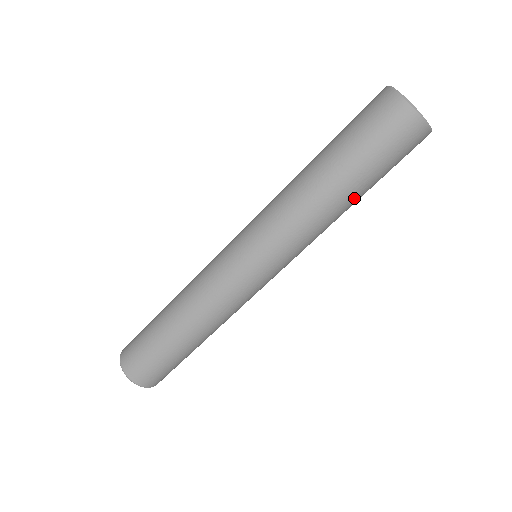
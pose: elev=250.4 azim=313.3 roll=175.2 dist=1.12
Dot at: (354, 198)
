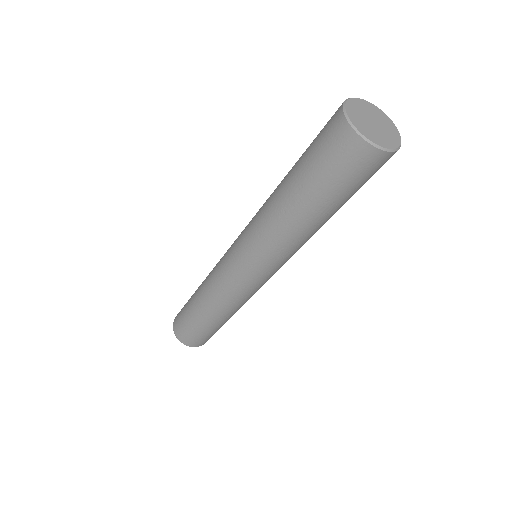
Dot at: (327, 217)
